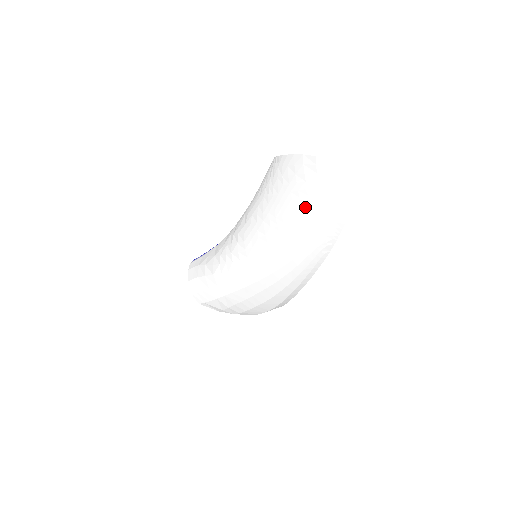
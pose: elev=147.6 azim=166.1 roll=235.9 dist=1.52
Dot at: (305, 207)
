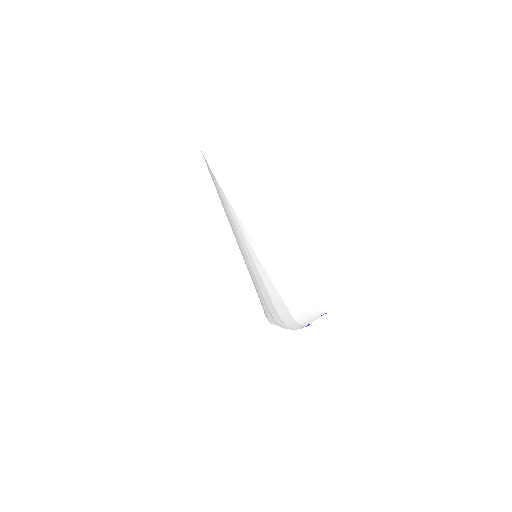
Dot at: occluded
